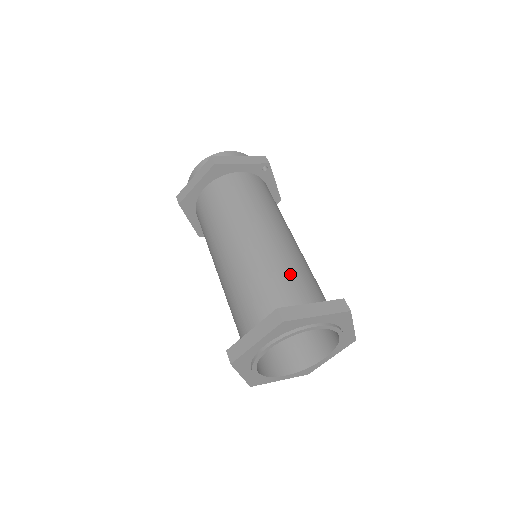
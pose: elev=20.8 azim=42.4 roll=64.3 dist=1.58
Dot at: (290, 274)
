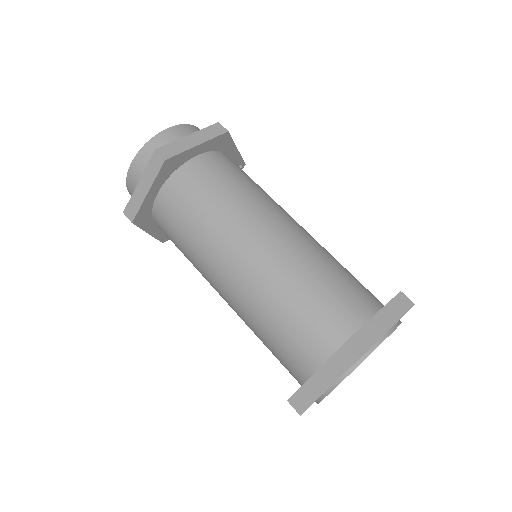
Dot at: occluded
